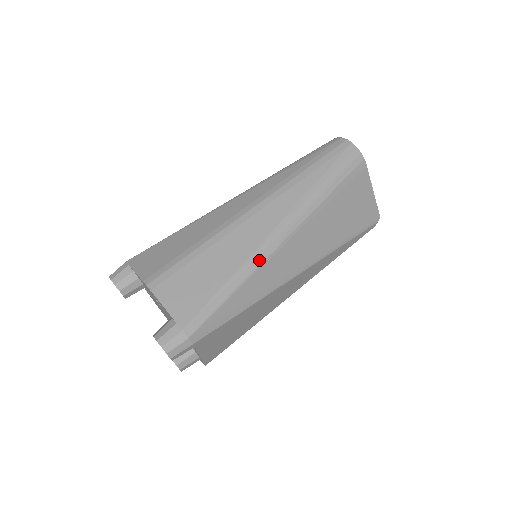
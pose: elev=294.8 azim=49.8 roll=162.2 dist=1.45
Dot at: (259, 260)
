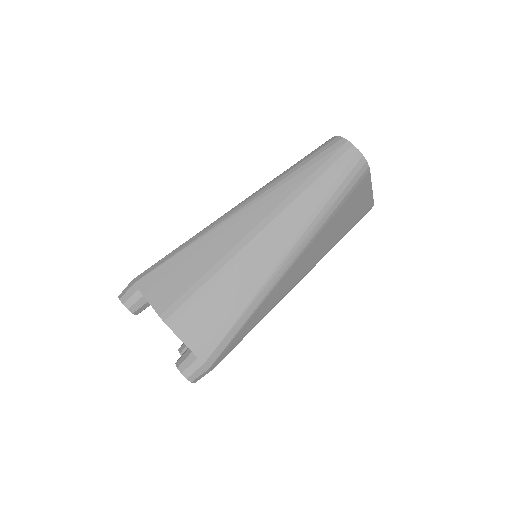
Dot at: (267, 290)
